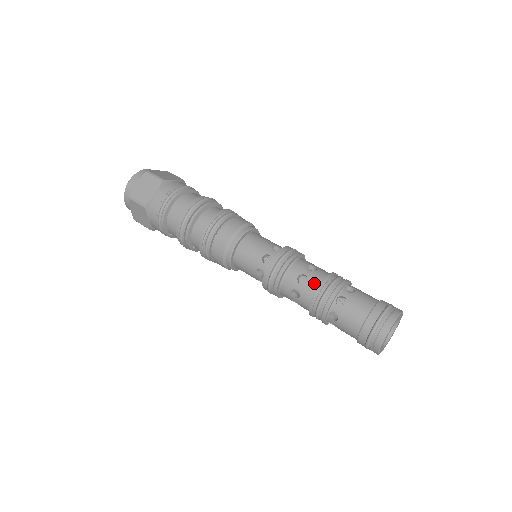
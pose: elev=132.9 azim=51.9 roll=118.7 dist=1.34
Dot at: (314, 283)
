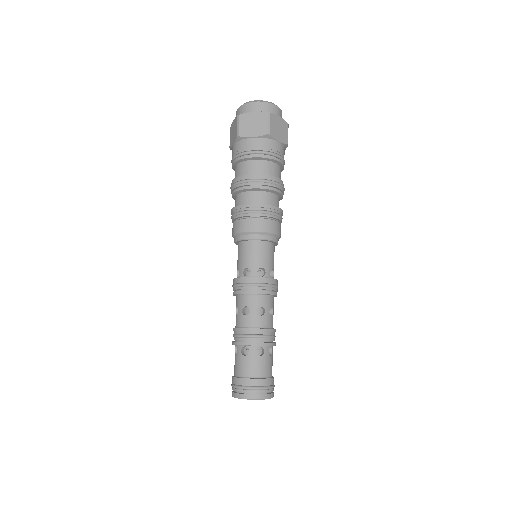
Dot at: (237, 322)
